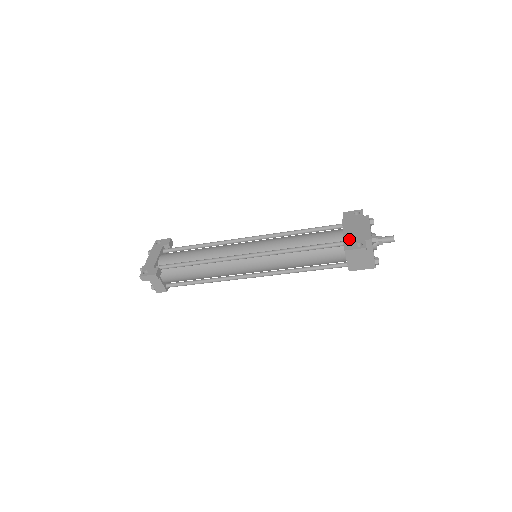
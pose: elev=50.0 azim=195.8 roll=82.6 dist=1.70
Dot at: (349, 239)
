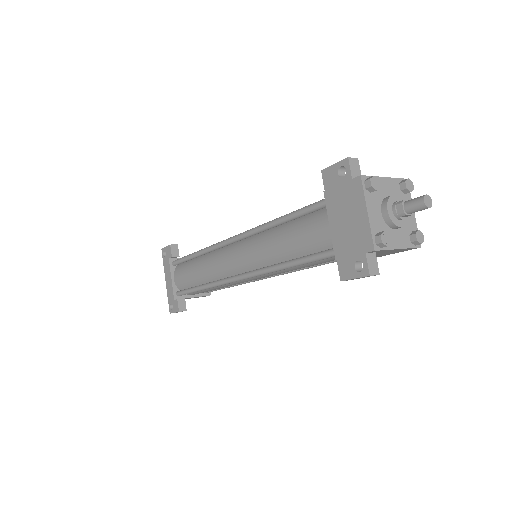
Dot at: (341, 251)
